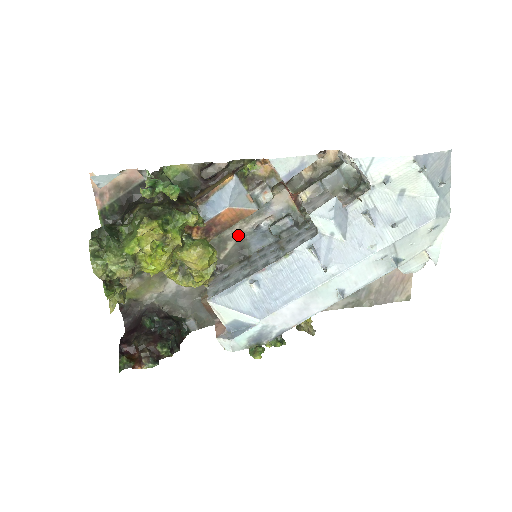
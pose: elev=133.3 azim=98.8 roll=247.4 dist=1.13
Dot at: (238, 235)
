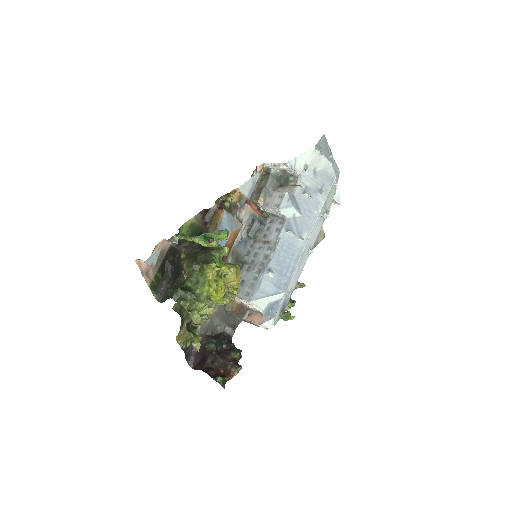
Dot at: (232, 251)
